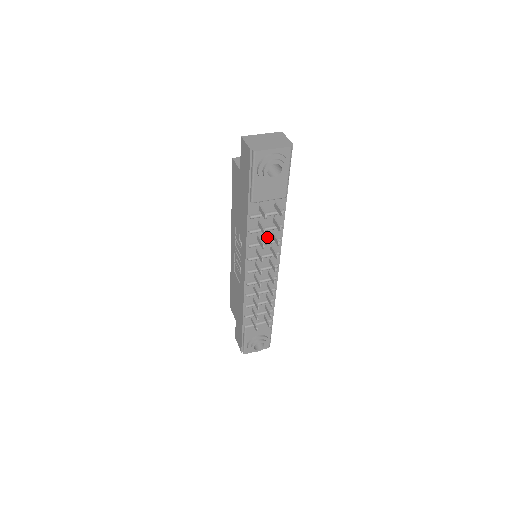
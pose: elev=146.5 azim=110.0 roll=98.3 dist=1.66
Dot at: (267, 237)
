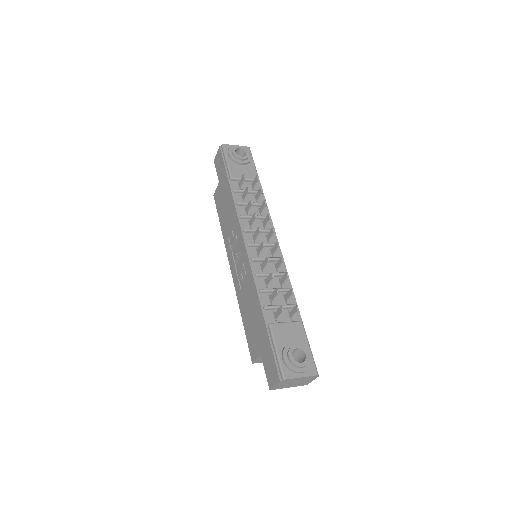
Dot at: occluded
